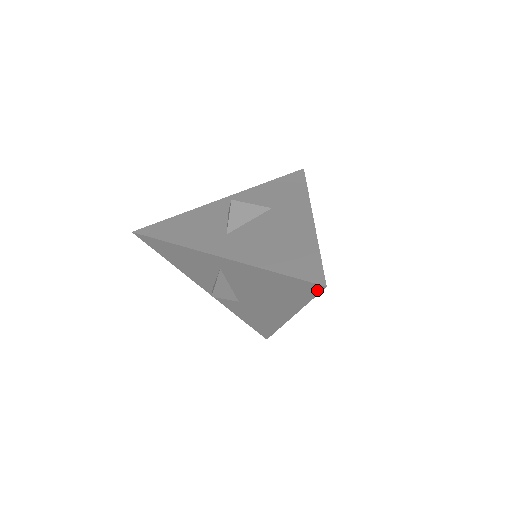
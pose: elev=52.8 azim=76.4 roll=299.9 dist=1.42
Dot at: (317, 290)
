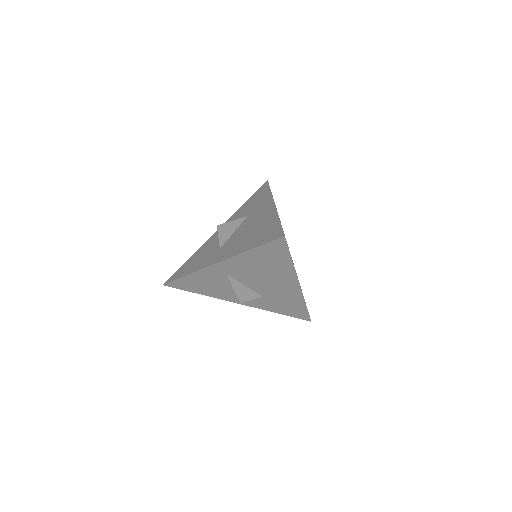
Dot at: (284, 244)
